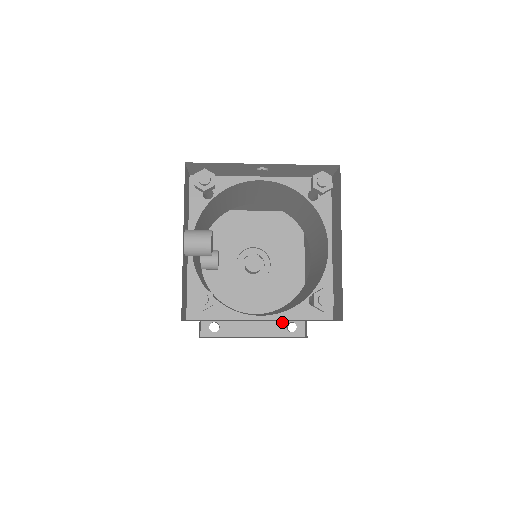
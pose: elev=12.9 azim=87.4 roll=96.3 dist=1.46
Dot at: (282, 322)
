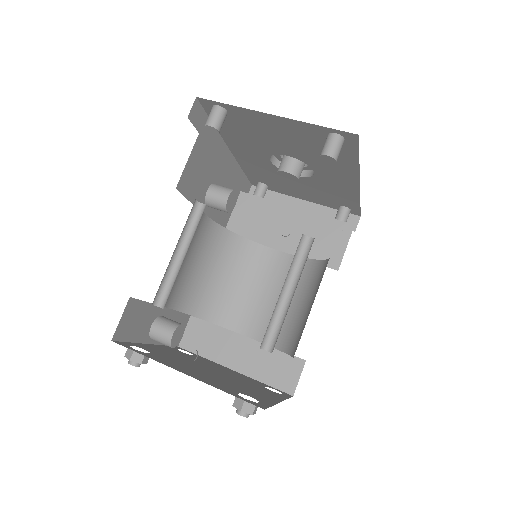
Dot at: (334, 203)
